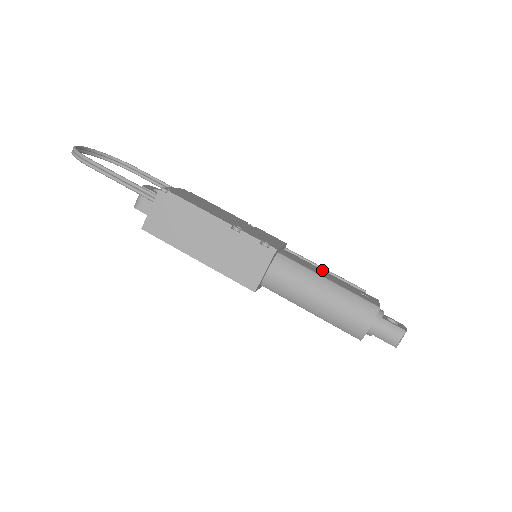
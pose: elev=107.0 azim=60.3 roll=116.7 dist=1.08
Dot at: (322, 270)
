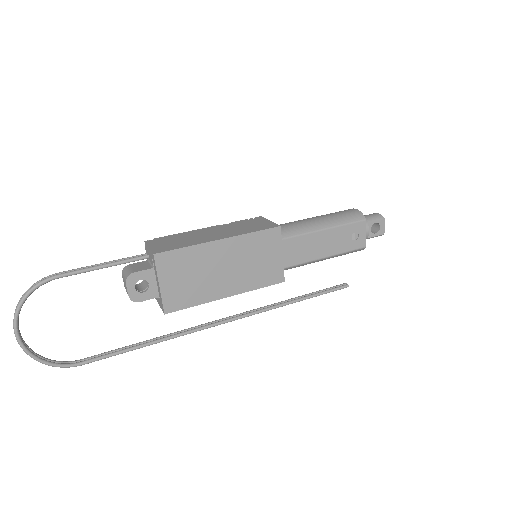
Dot at: occluded
